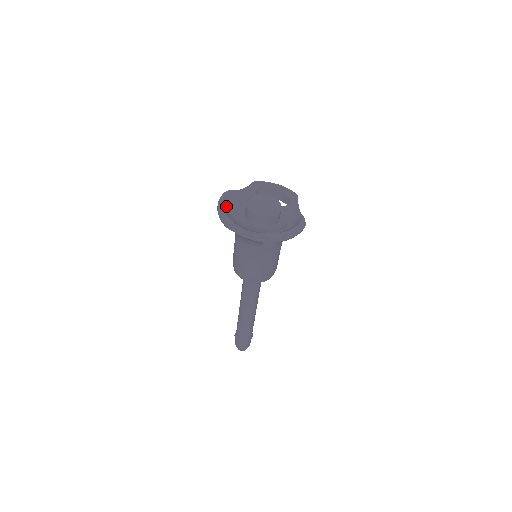
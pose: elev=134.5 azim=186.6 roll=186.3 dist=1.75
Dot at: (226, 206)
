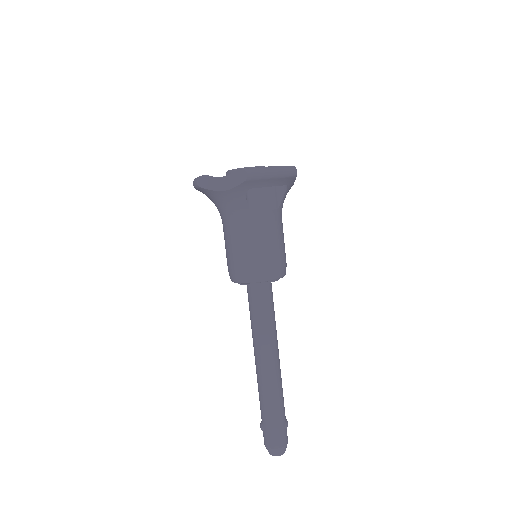
Dot at: occluded
